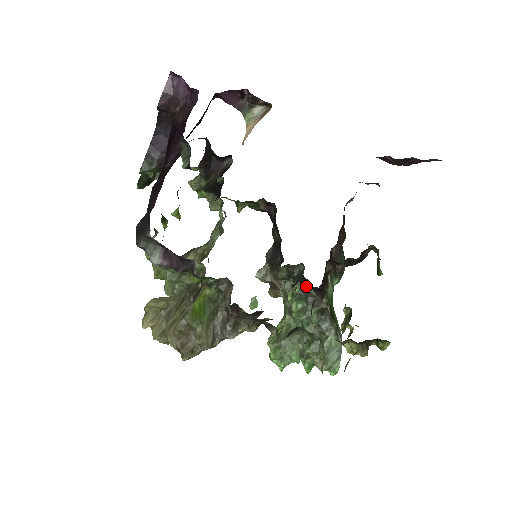
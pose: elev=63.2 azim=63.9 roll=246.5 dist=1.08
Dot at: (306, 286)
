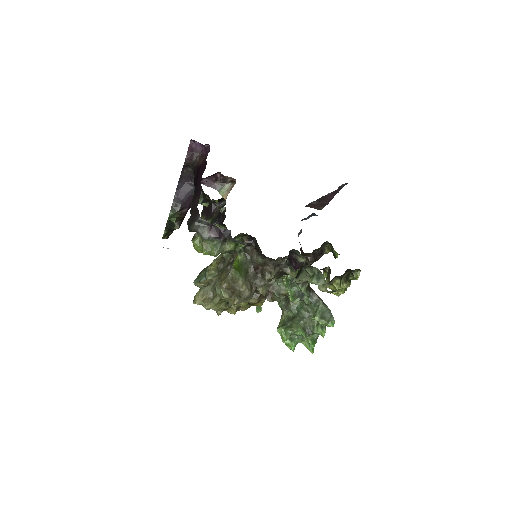
Dot at: (297, 253)
